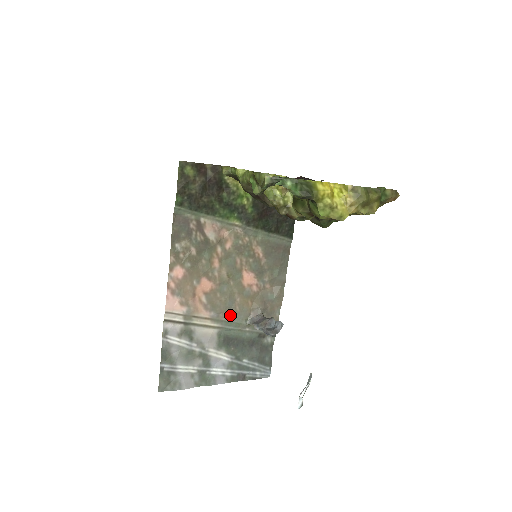
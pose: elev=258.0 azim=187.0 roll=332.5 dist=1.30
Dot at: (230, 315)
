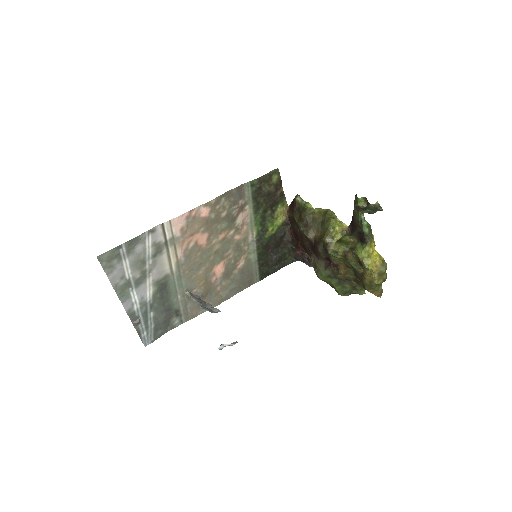
Dot at: (186, 274)
